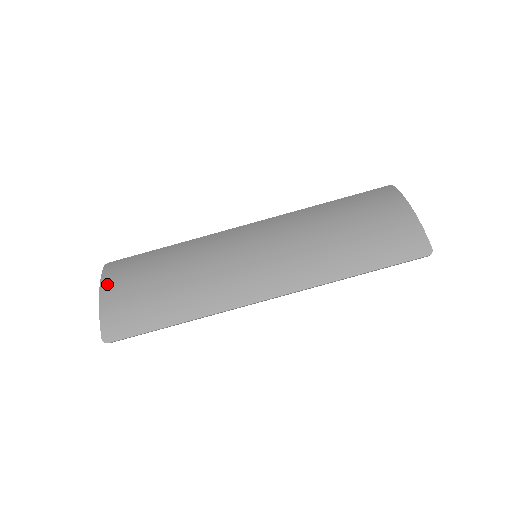
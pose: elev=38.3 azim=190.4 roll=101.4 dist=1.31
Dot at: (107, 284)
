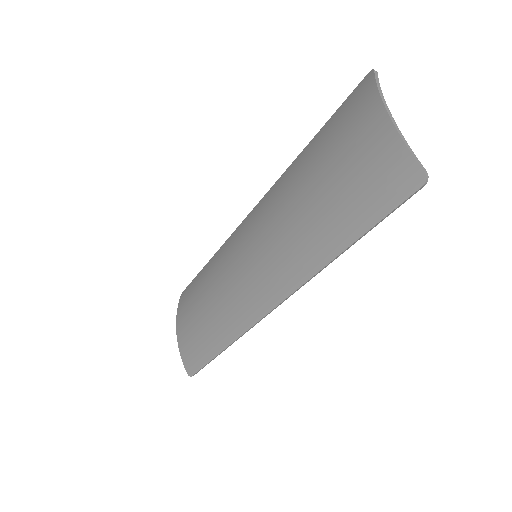
Dot at: (179, 320)
